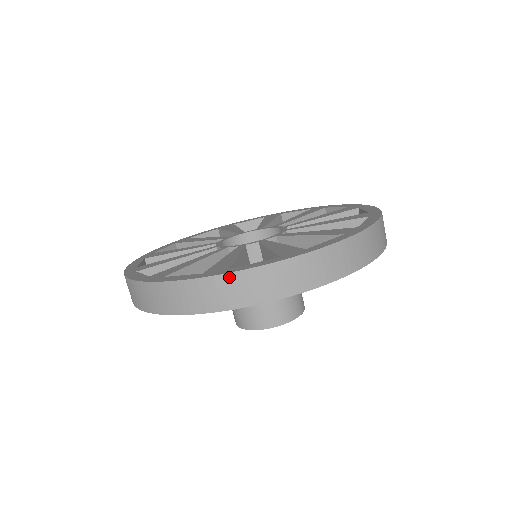
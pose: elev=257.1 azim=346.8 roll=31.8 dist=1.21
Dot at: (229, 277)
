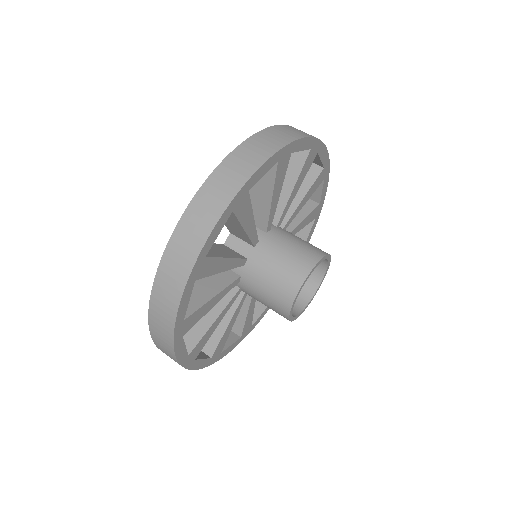
Dot at: (222, 166)
